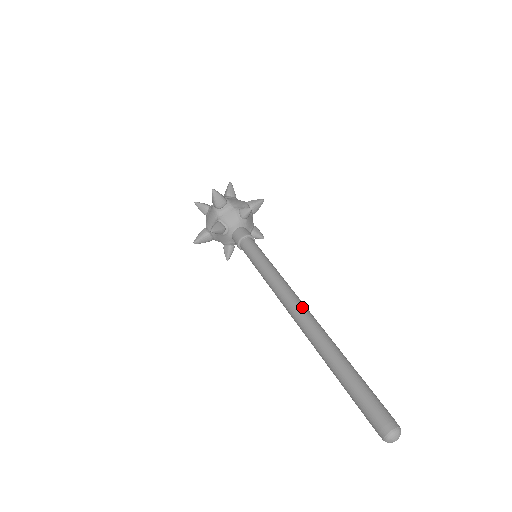
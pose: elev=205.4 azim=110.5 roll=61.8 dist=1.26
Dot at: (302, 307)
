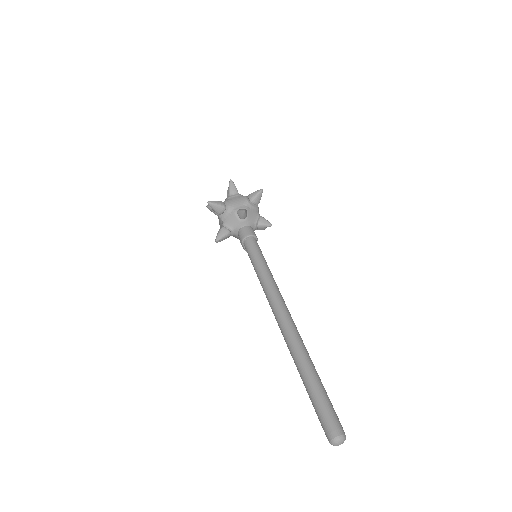
Dot at: (282, 315)
